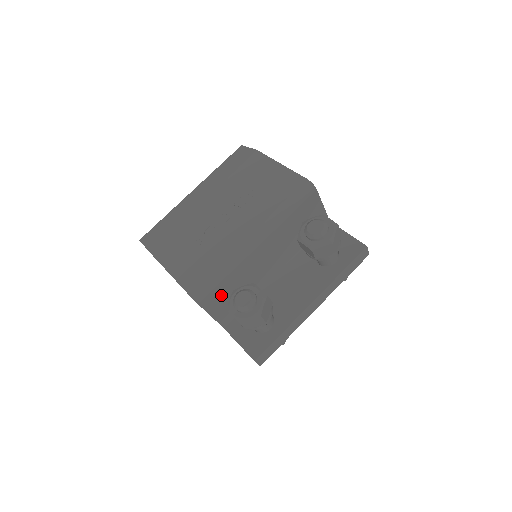
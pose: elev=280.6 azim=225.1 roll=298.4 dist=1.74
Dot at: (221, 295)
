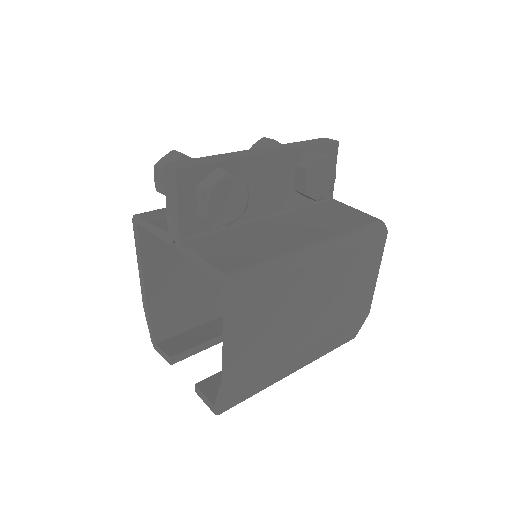
Dot at: occluded
